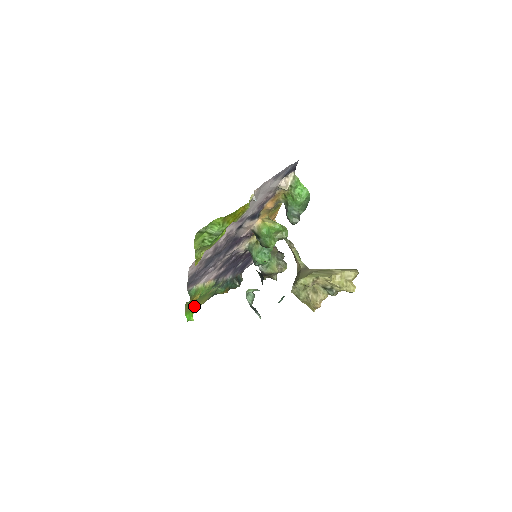
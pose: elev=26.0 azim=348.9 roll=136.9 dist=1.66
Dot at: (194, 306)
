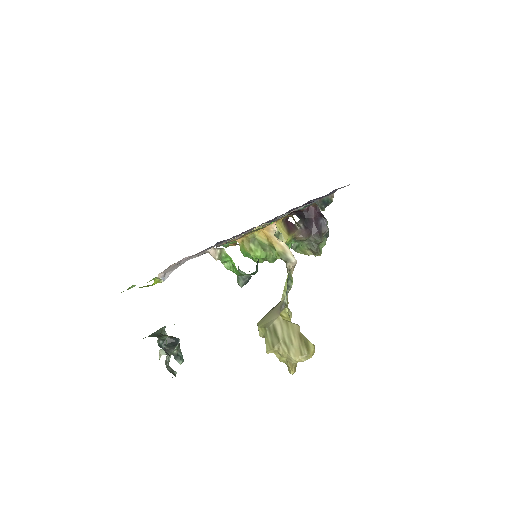
Dot at: occluded
